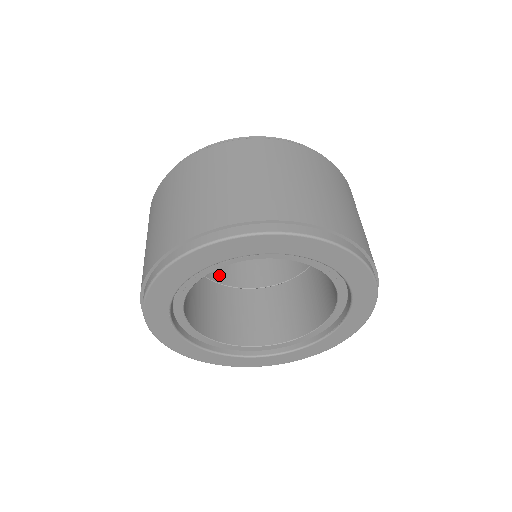
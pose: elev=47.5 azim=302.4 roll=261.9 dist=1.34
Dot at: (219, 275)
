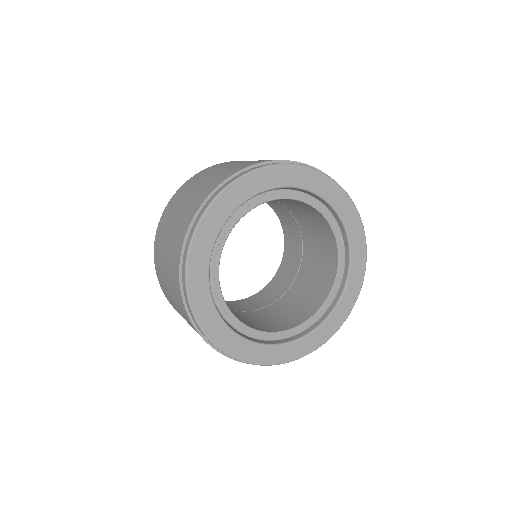
Dot at: (266, 301)
